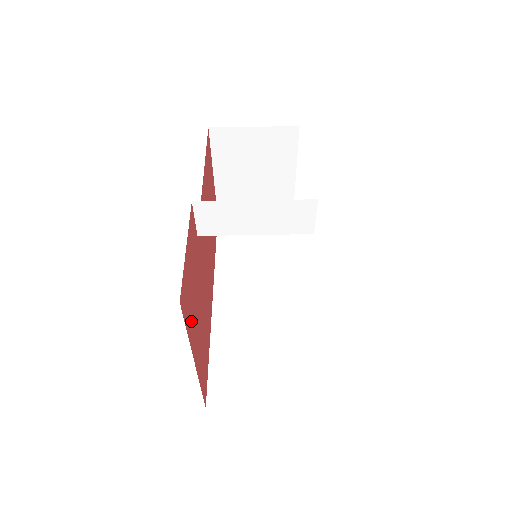
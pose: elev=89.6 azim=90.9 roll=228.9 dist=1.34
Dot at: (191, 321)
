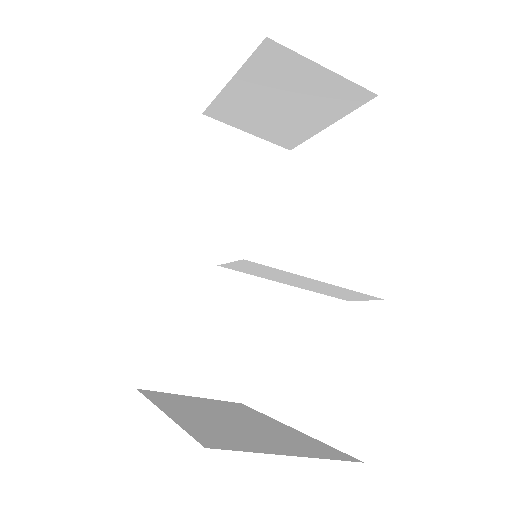
Dot at: occluded
